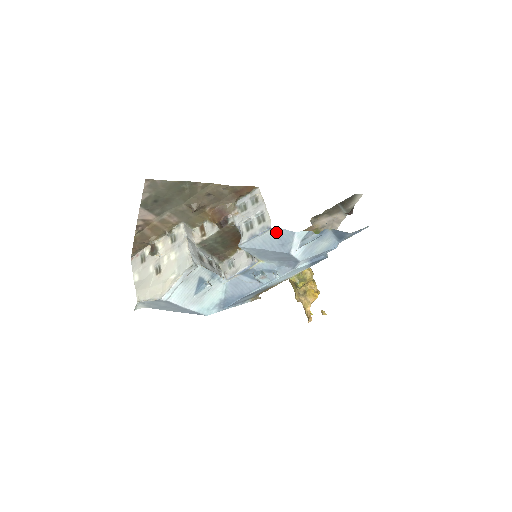
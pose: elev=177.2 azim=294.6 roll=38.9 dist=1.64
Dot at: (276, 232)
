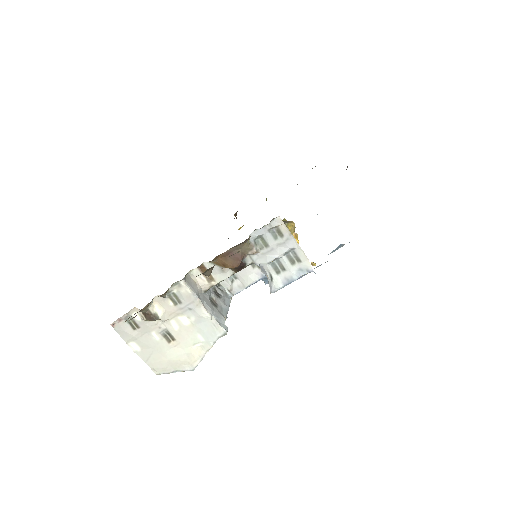
Dot at: occluded
